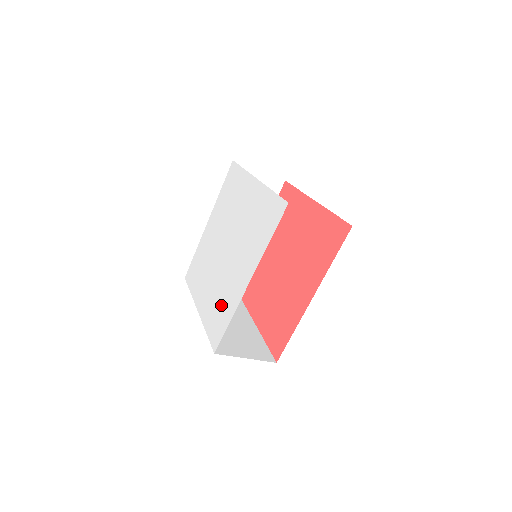
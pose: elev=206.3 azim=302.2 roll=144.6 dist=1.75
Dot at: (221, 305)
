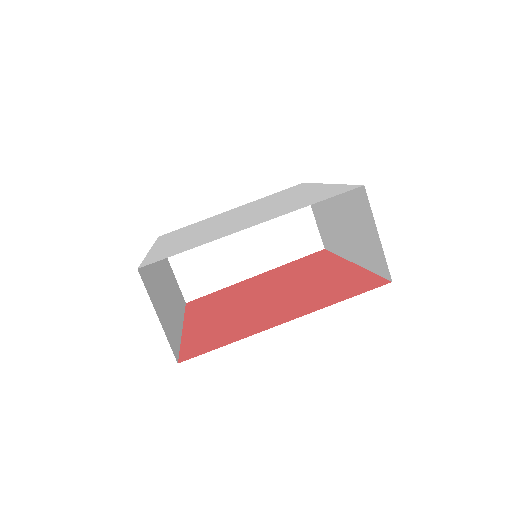
Dot at: (191, 242)
